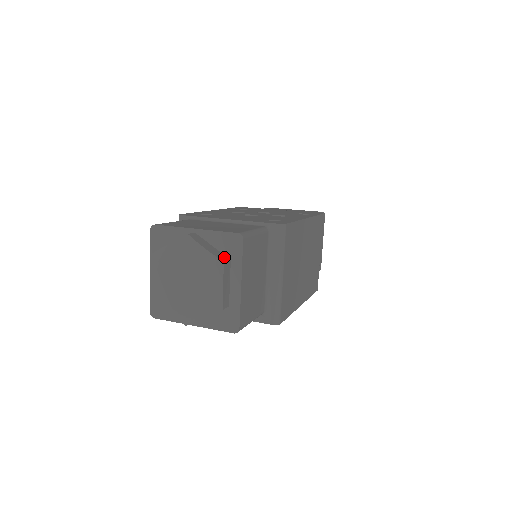
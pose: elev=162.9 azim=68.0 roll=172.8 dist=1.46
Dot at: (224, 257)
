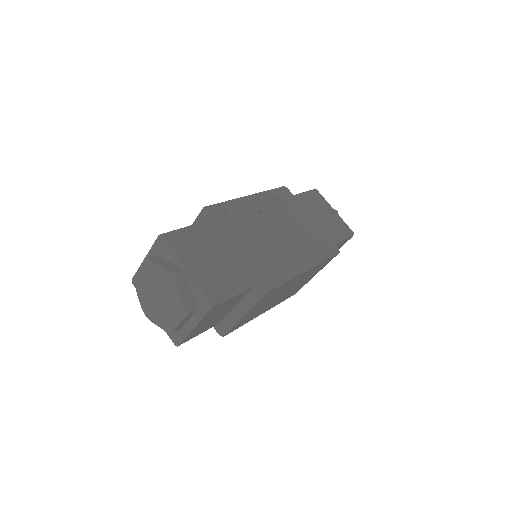
Dot at: (192, 306)
